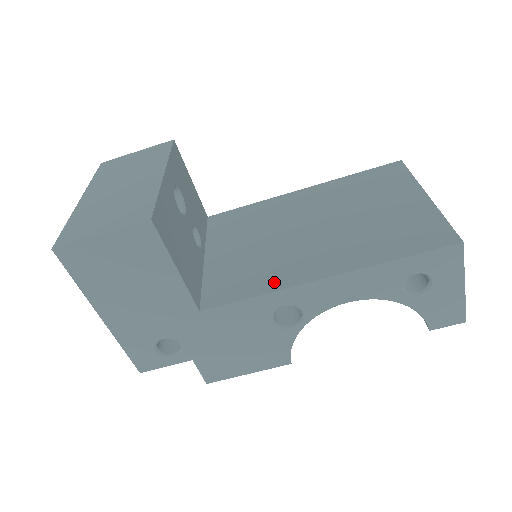
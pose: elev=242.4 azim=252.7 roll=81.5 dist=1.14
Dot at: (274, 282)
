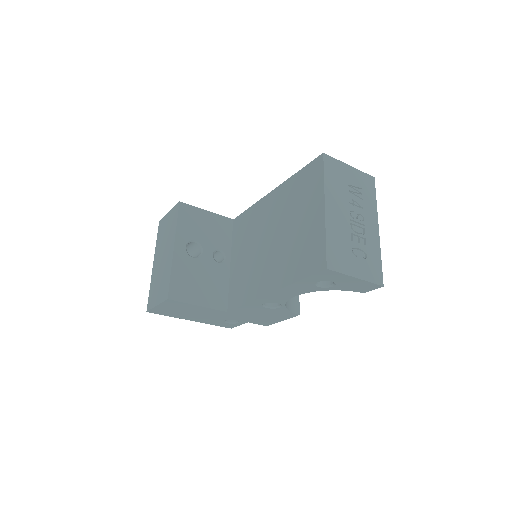
Dot at: (252, 293)
